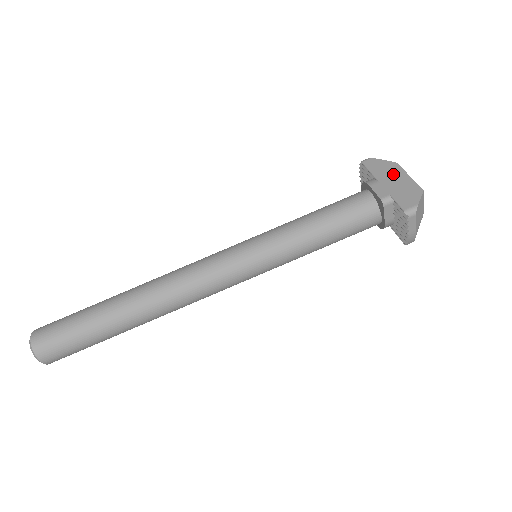
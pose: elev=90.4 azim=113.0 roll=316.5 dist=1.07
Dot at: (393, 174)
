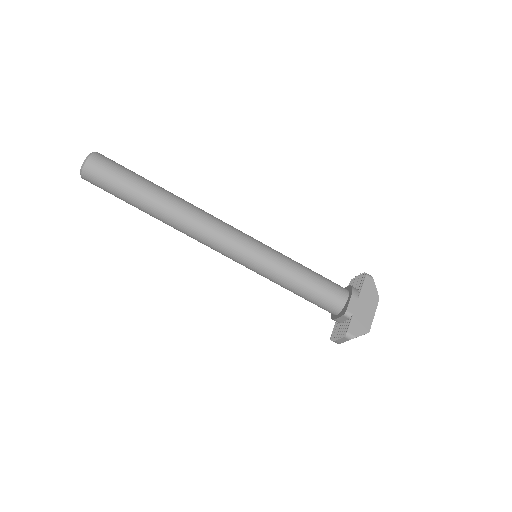
Dot at: (369, 304)
